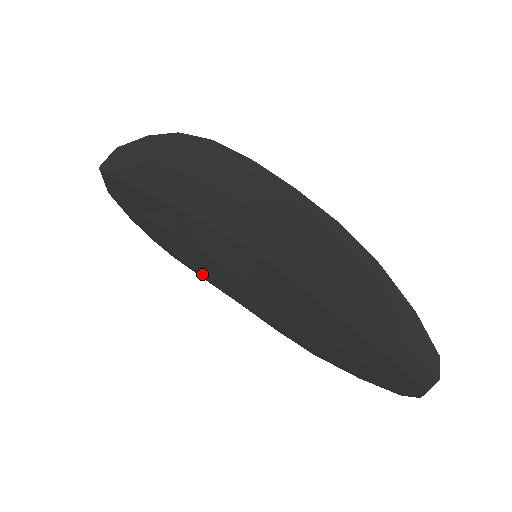
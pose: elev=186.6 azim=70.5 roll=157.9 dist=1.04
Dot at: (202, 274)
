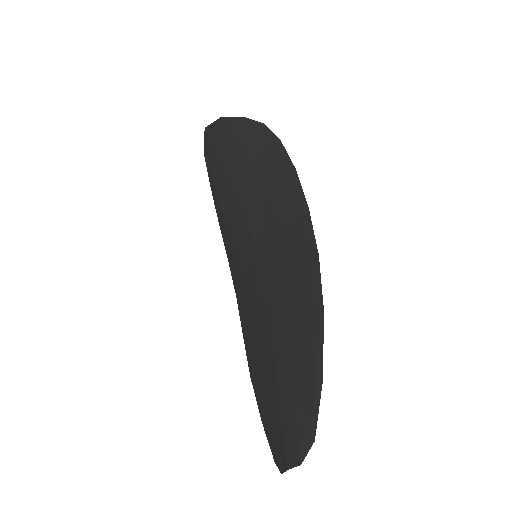
Dot at: (228, 257)
